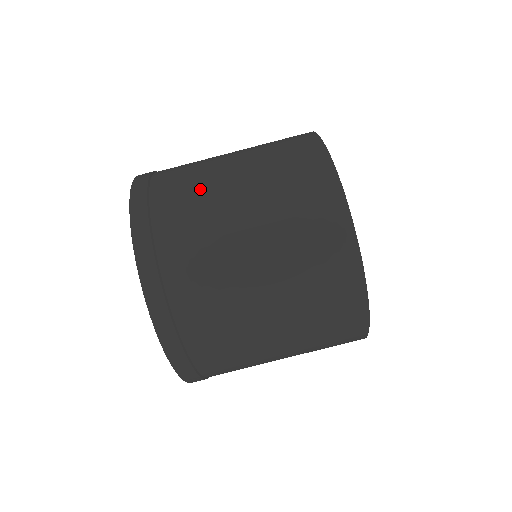
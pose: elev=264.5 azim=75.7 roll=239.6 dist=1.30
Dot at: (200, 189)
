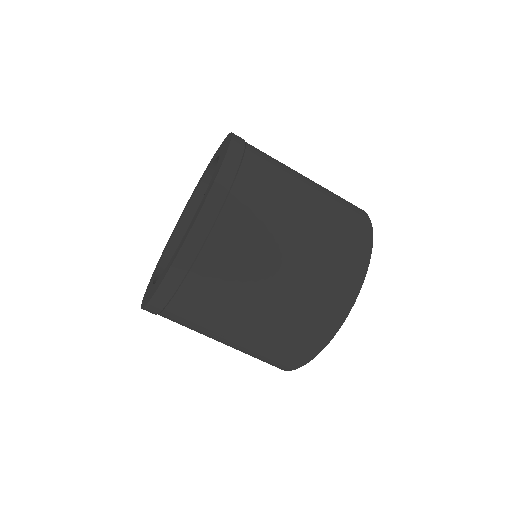
Dot at: (281, 185)
